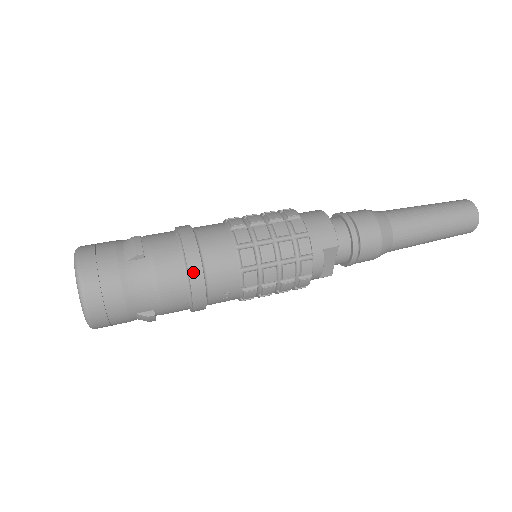
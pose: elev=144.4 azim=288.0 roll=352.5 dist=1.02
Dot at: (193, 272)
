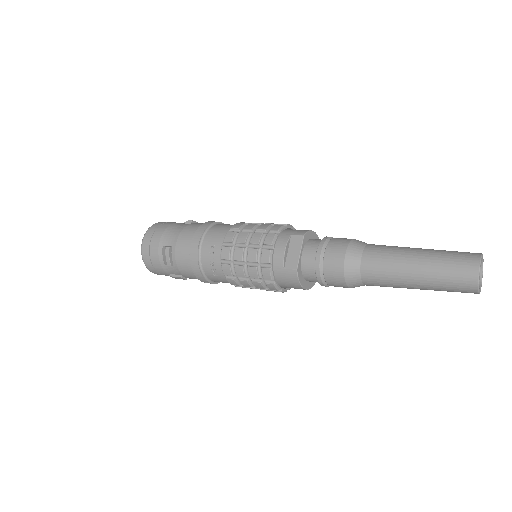
Dot at: (203, 225)
